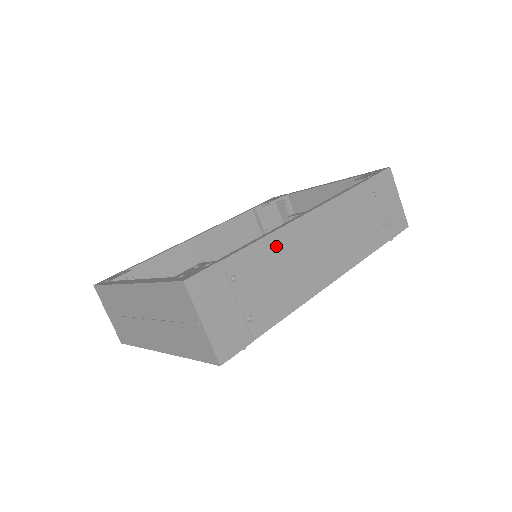
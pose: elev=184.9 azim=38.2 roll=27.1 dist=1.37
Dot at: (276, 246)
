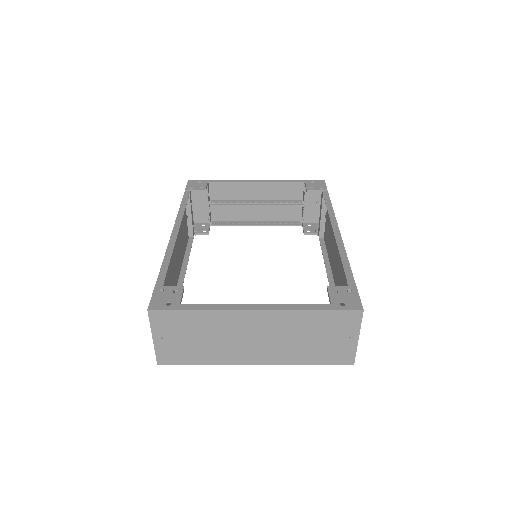
Dot at: occluded
